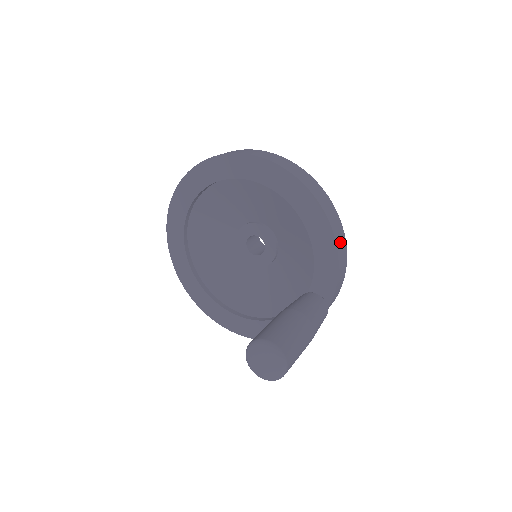
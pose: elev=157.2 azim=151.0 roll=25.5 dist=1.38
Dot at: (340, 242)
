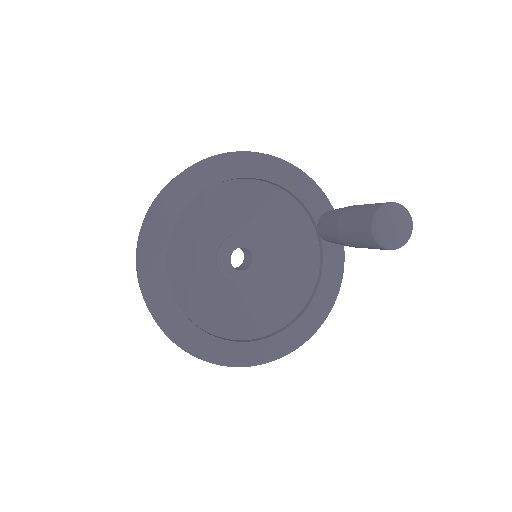
Dot at: occluded
